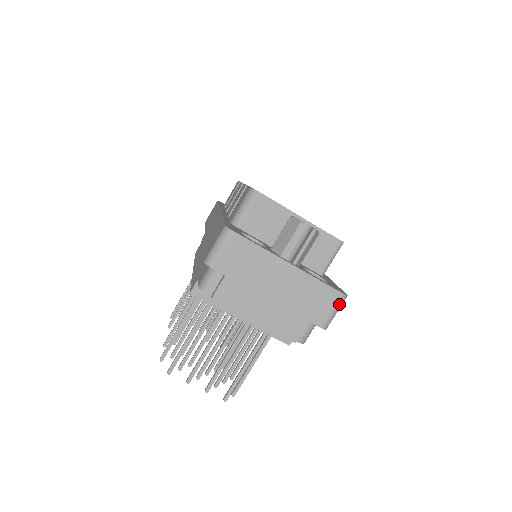
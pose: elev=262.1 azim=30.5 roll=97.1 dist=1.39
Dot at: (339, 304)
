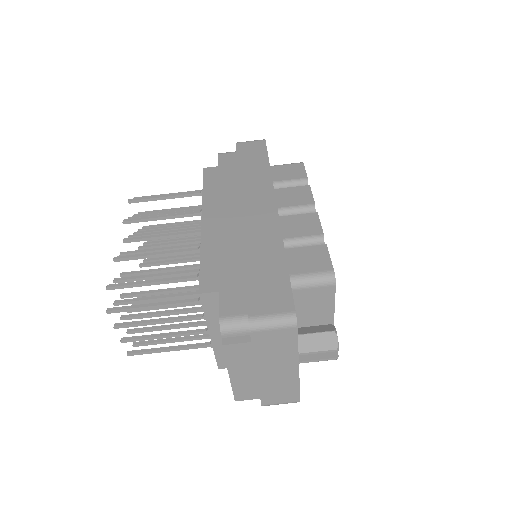
Dot at: occluded
